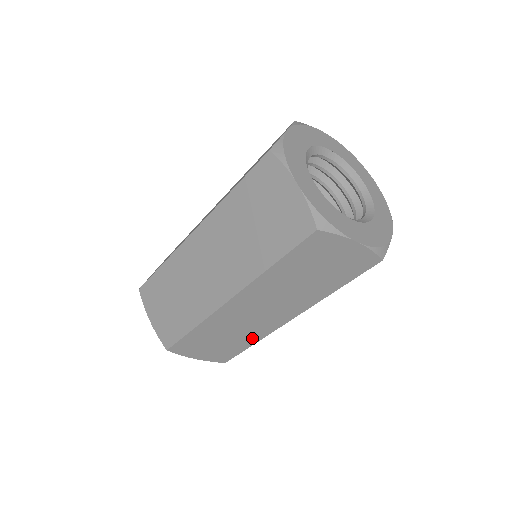
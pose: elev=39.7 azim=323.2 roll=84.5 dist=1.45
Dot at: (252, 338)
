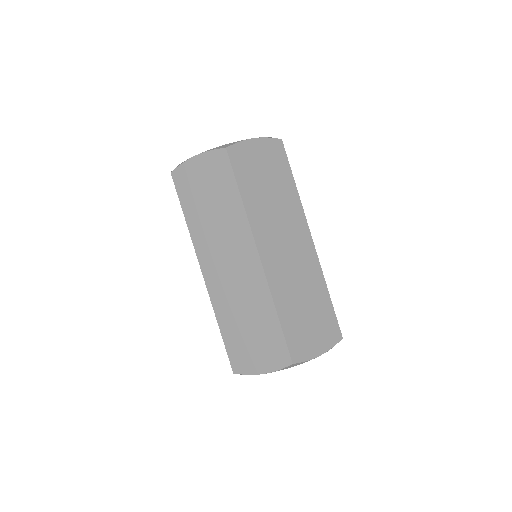
Dot at: (319, 285)
